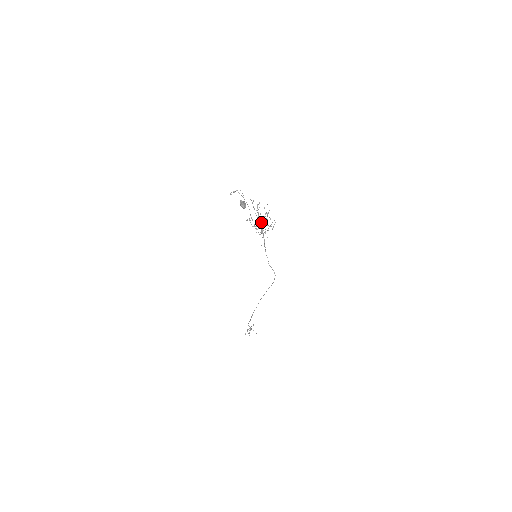
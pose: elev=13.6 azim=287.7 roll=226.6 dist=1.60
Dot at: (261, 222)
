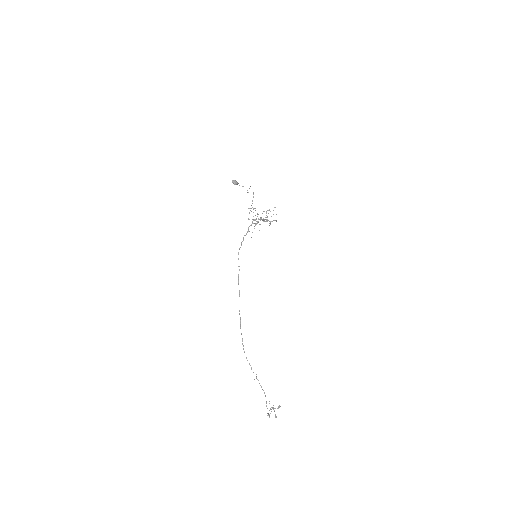
Dot at: (263, 220)
